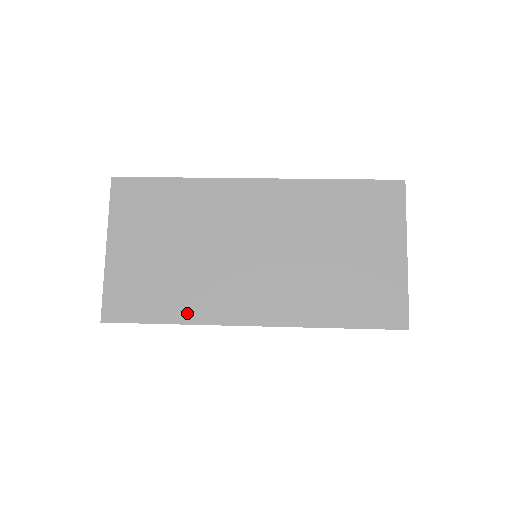
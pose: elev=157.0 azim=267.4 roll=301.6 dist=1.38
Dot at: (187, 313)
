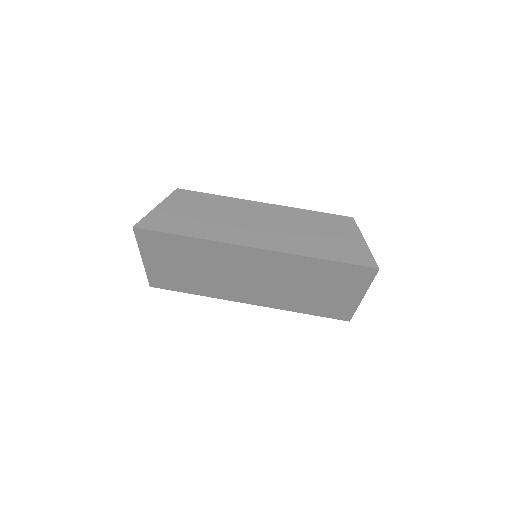
Dot at: (206, 293)
